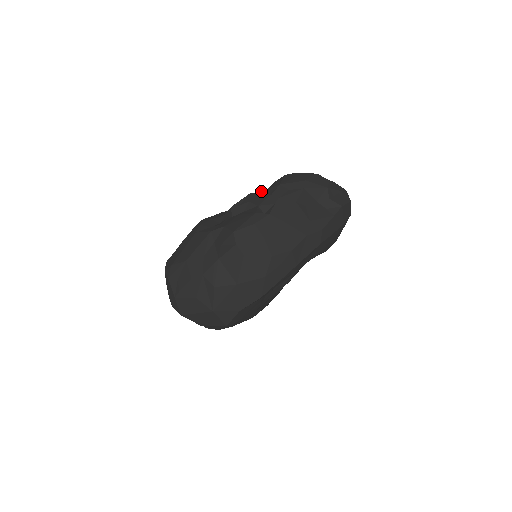
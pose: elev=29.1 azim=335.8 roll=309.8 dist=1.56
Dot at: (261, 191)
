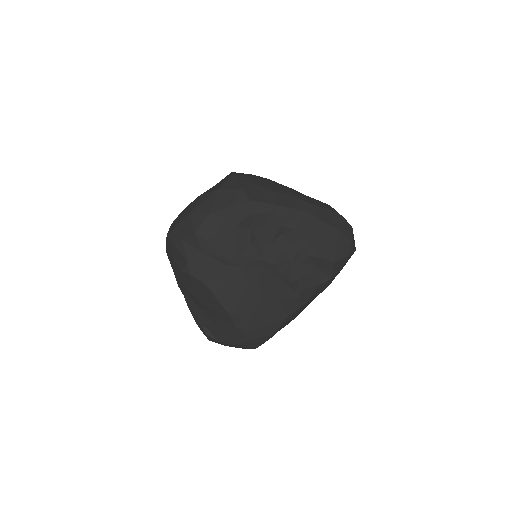
Dot at: occluded
